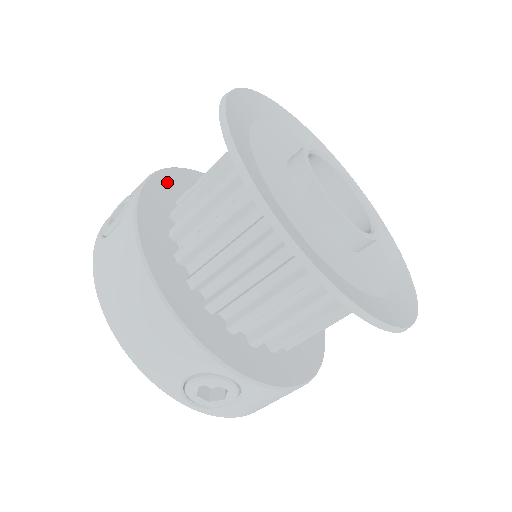
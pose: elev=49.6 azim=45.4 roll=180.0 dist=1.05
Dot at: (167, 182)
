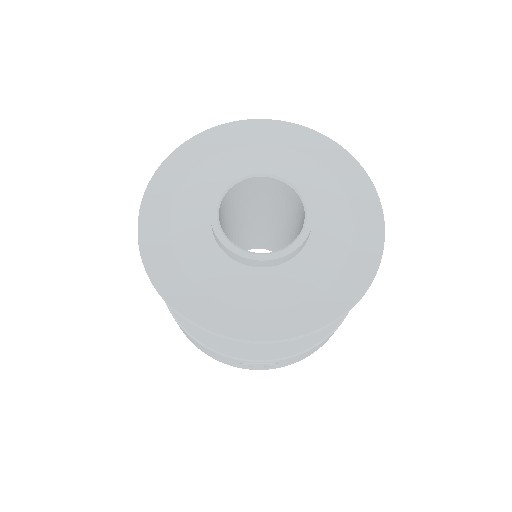
Dot at: occluded
